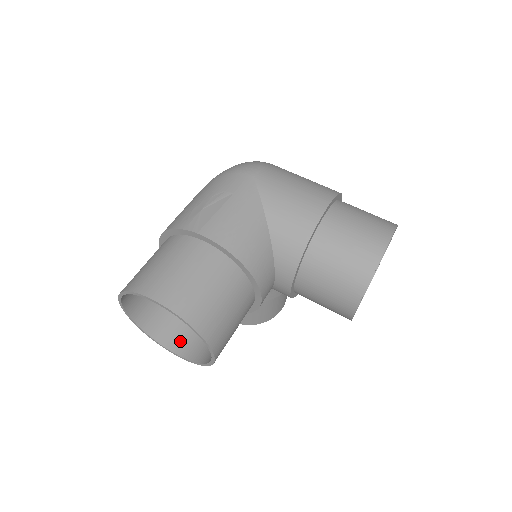
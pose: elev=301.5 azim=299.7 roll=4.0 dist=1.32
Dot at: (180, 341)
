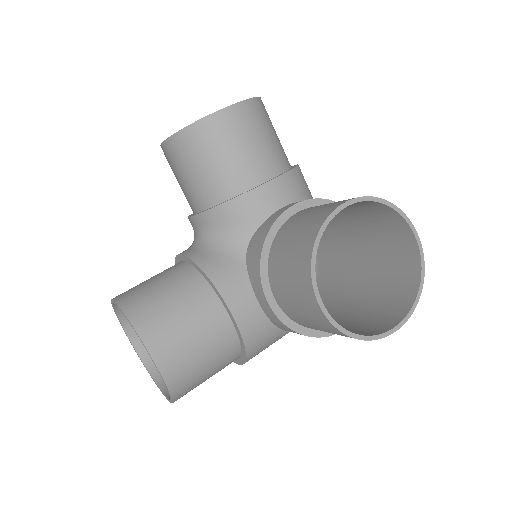
Dot at: occluded
